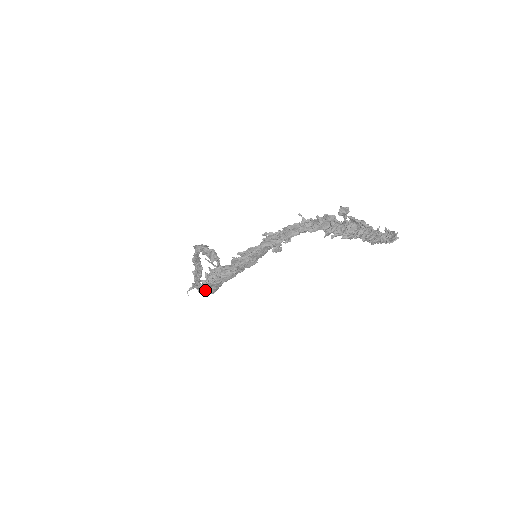
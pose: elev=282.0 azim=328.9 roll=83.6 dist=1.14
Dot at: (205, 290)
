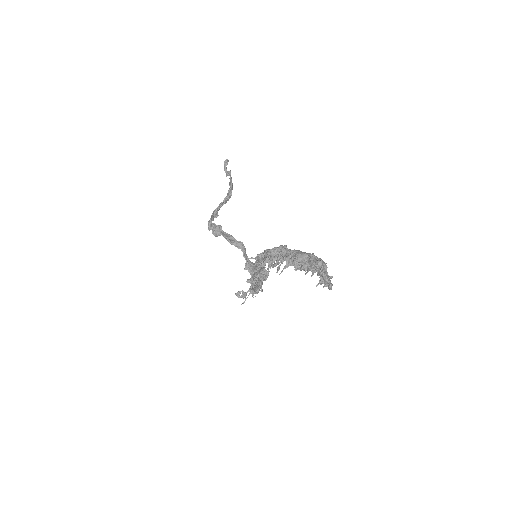
Dot at: occluded
